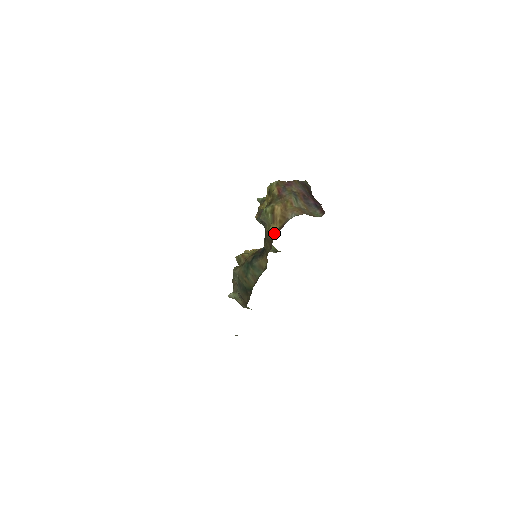
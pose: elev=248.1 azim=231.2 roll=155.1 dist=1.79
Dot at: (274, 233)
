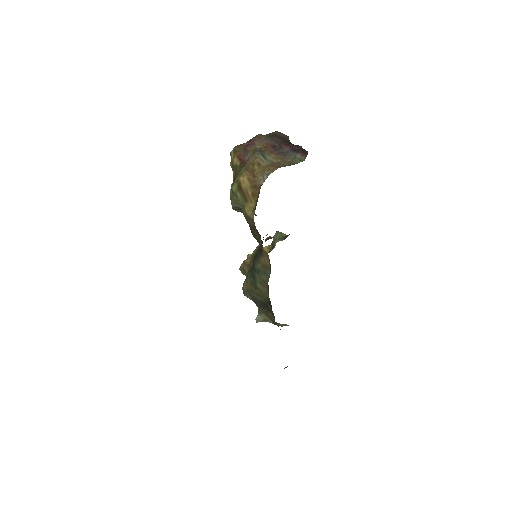
Dot at: (251, 214)
